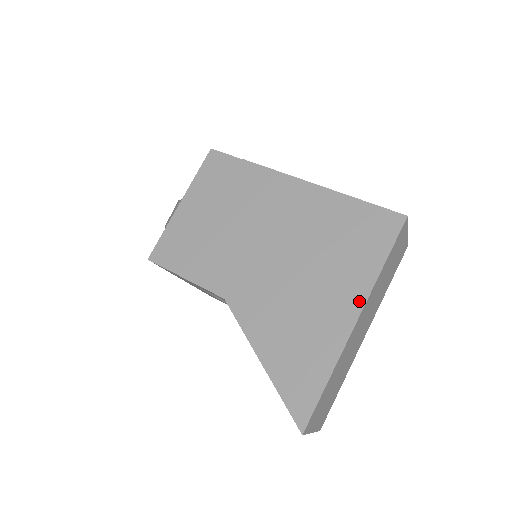
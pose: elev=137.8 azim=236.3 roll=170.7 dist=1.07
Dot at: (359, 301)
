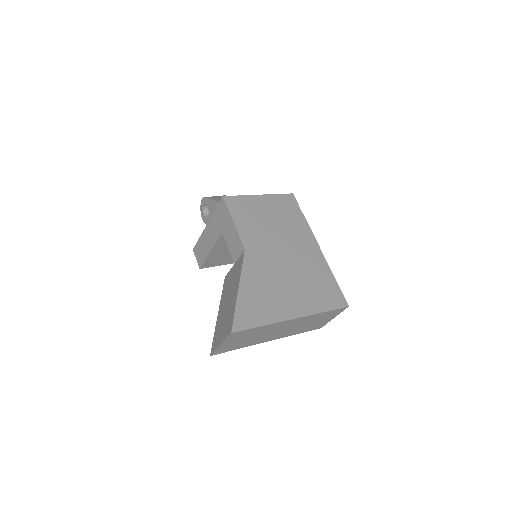
Dot at: (303, 313)
